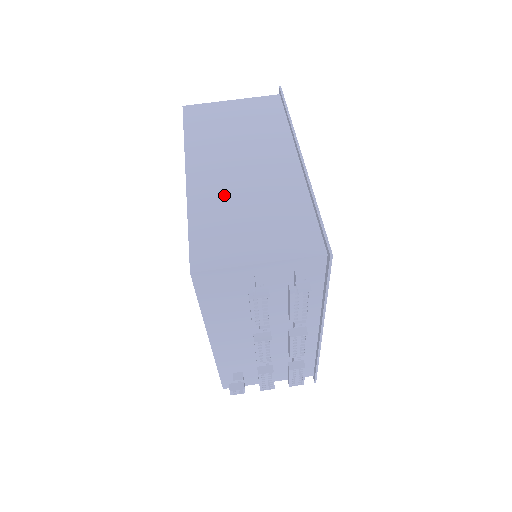
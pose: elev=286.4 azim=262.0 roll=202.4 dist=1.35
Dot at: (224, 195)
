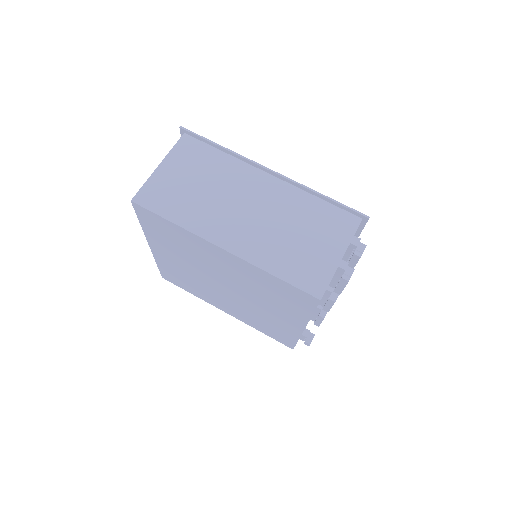
Dot at: (265, 238)
